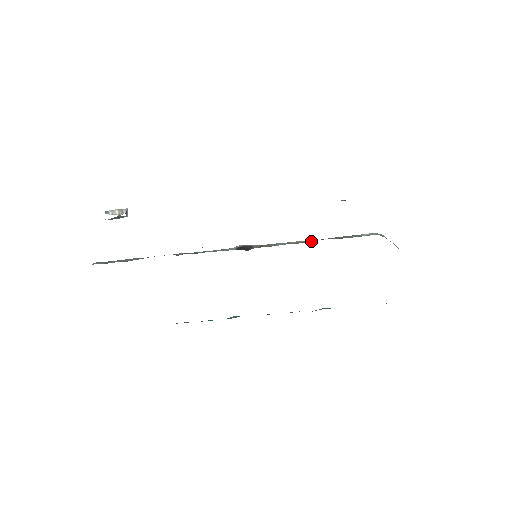
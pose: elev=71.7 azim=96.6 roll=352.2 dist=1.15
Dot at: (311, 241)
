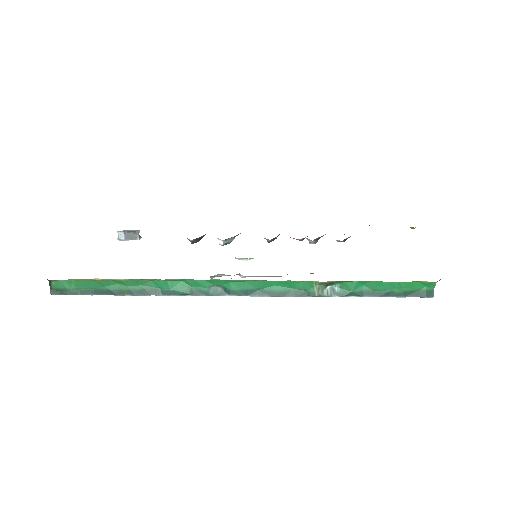
Dot at: occluded
